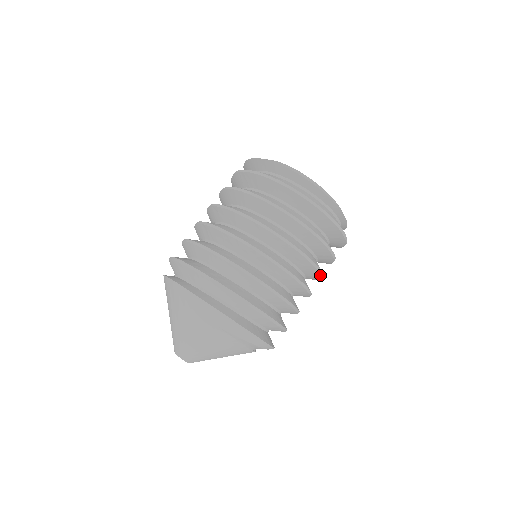
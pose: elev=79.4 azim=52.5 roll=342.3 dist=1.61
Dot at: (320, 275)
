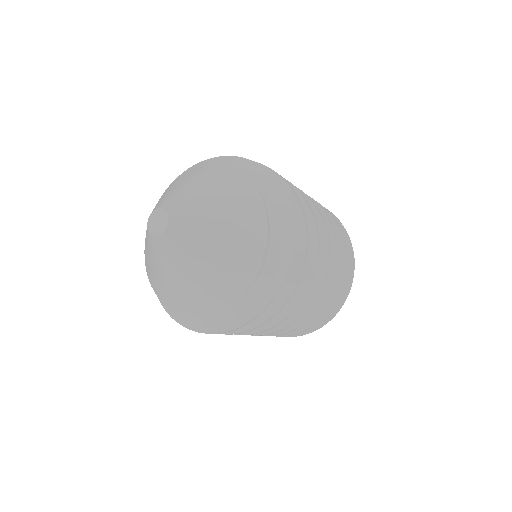
Dot at: (334, 275)
